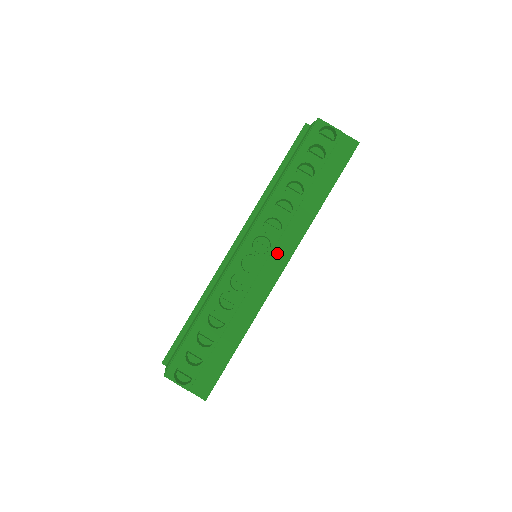
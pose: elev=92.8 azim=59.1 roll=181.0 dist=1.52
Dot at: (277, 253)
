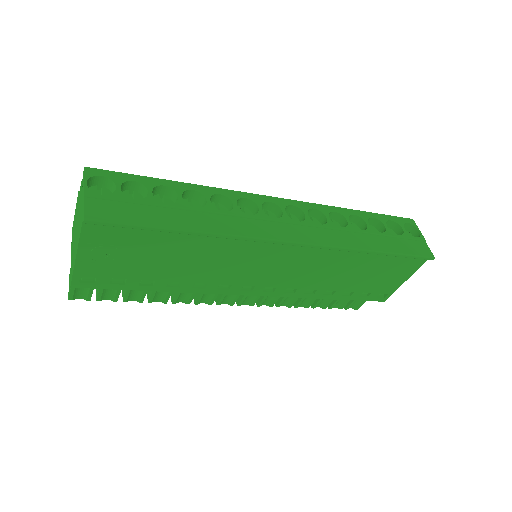
Dot at: (302, 230)
